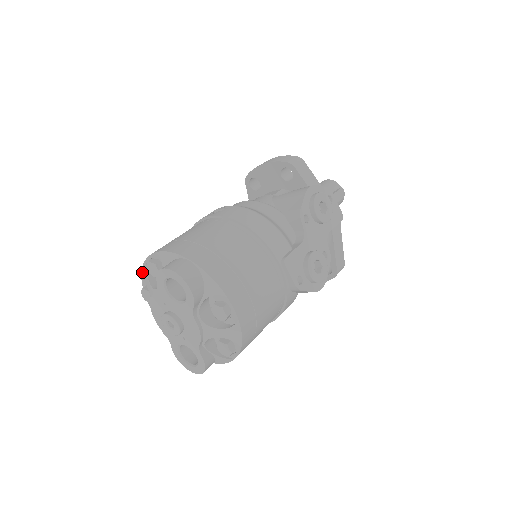
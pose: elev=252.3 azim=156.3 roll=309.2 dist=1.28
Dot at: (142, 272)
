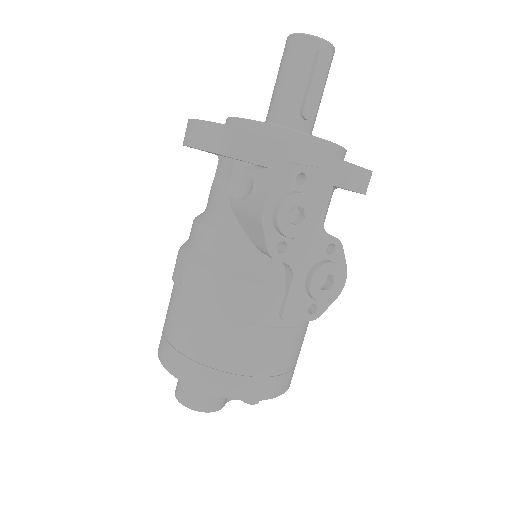
Dot at: occluded
